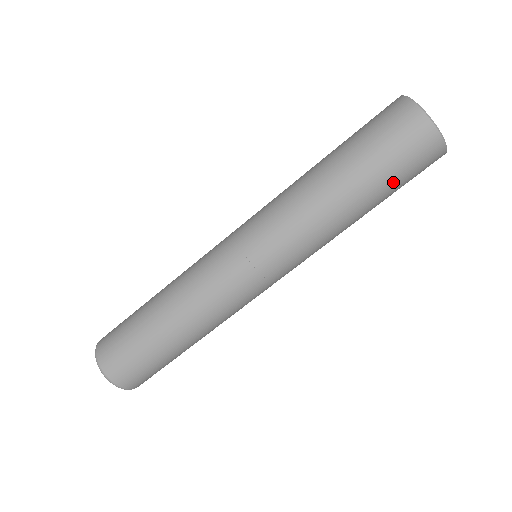
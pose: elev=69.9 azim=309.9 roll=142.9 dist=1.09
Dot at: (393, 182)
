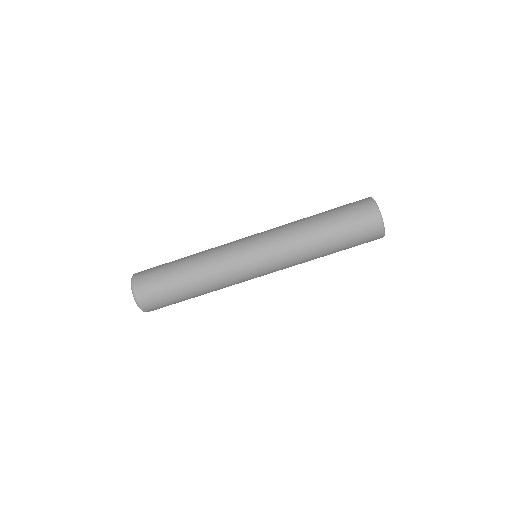
Dot at: occluded
